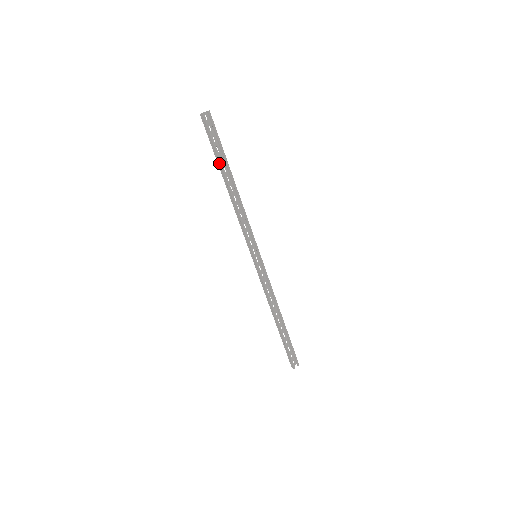
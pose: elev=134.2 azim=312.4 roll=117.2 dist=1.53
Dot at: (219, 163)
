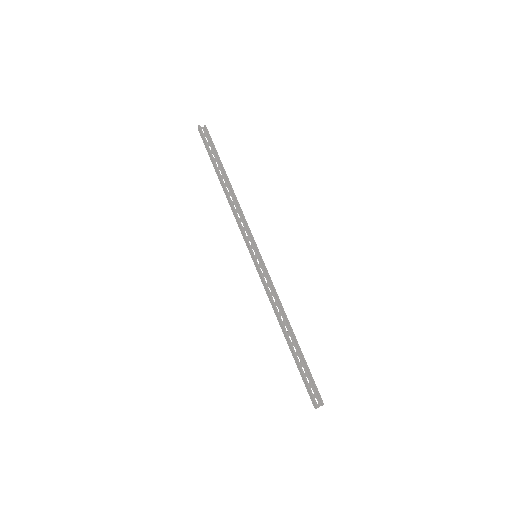
Dot at: (214, 165)
